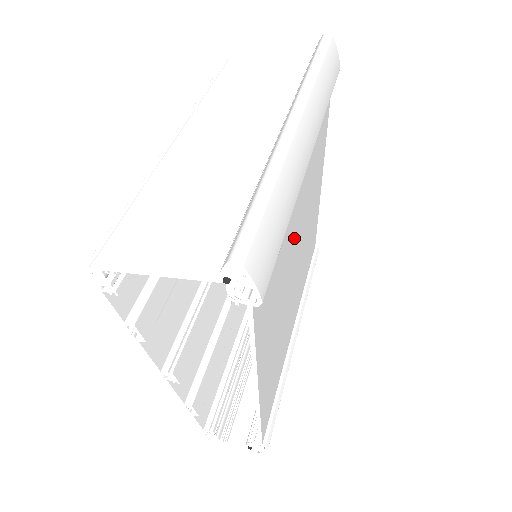
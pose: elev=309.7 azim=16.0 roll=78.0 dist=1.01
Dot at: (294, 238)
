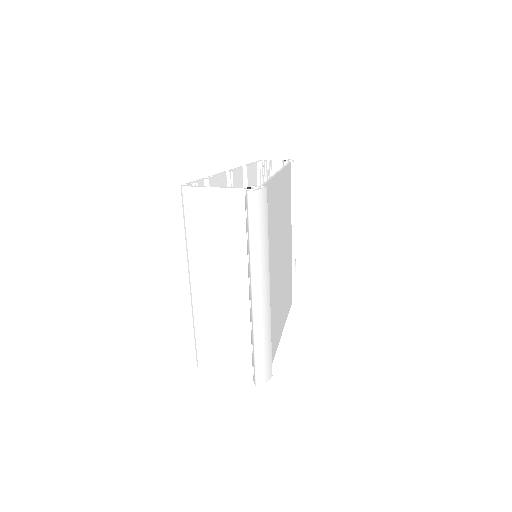
Dot at: (275, 280)
